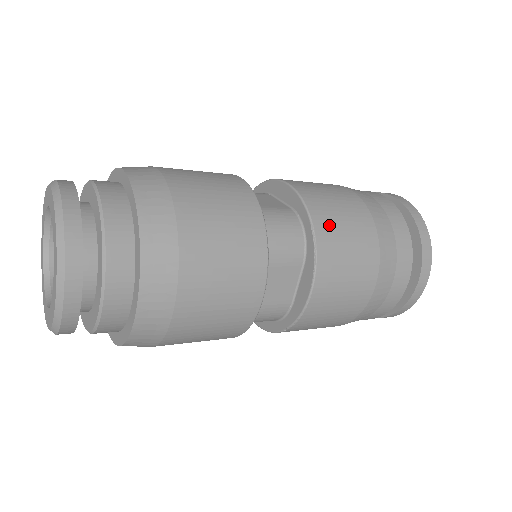
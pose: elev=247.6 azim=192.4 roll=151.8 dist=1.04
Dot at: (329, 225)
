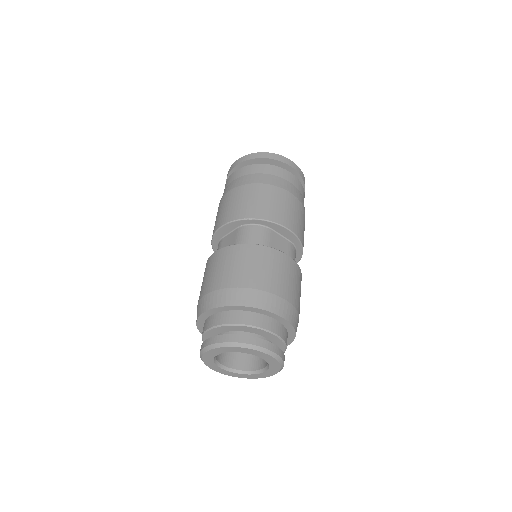
Dot at: occluded
